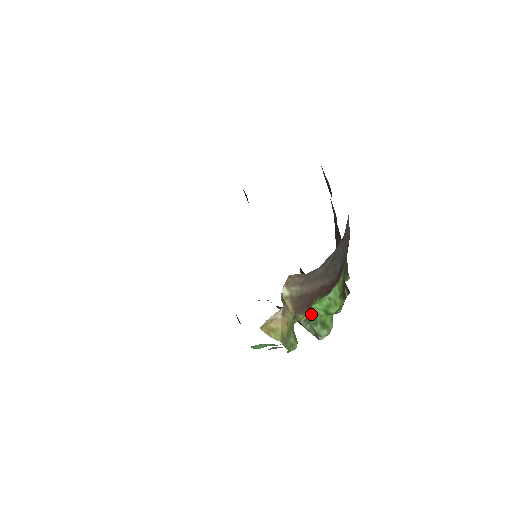
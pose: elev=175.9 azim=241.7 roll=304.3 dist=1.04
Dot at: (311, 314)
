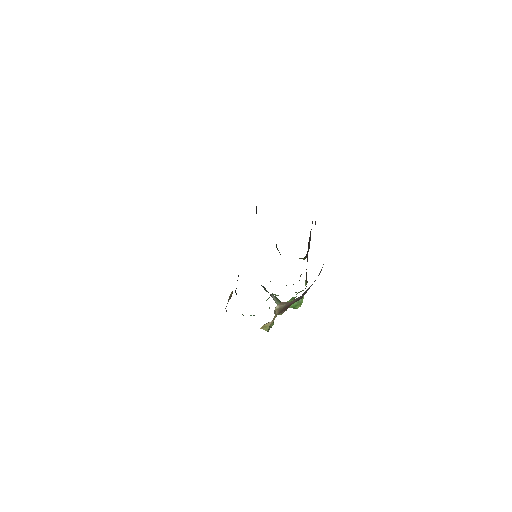
Dot at: occluded
